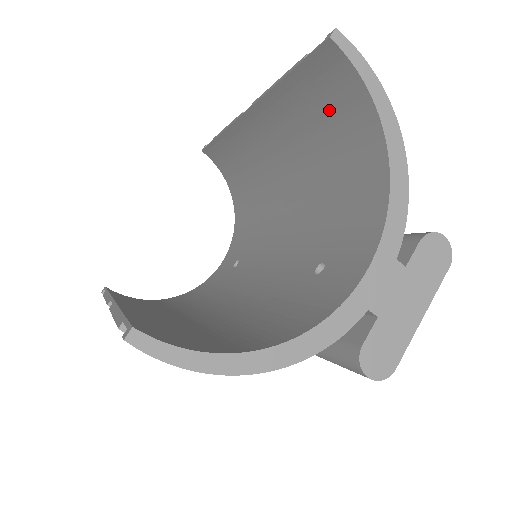
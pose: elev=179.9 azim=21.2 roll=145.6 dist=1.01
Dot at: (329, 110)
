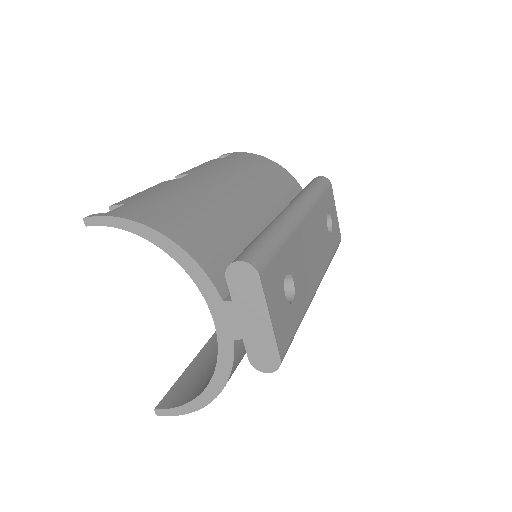
Dot at: occluded
